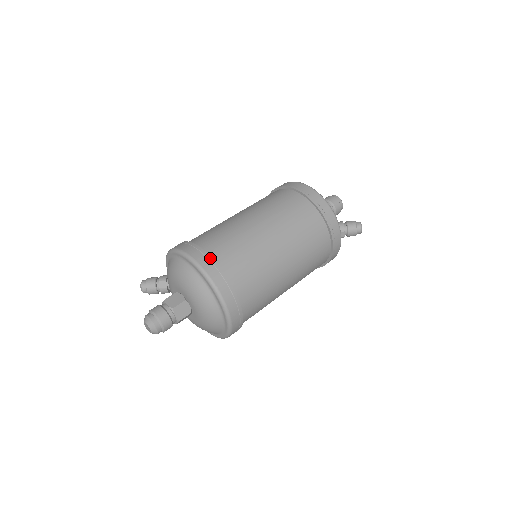
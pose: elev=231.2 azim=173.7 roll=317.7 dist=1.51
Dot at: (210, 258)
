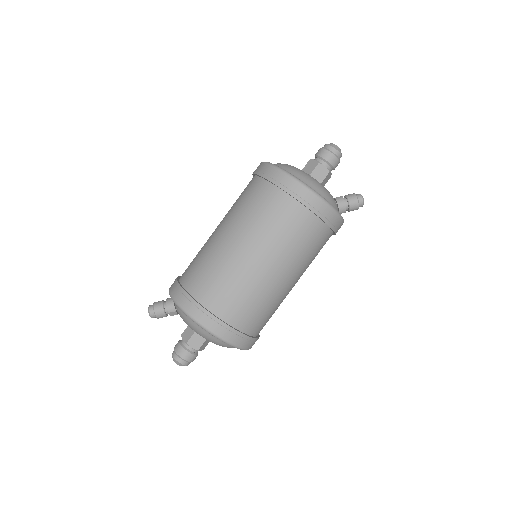
Dot at: (232, 330)
